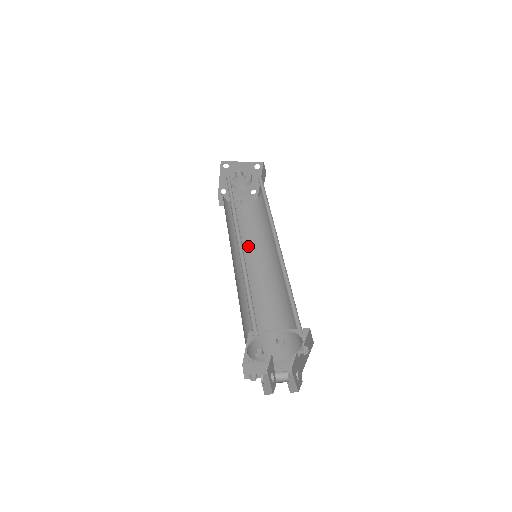
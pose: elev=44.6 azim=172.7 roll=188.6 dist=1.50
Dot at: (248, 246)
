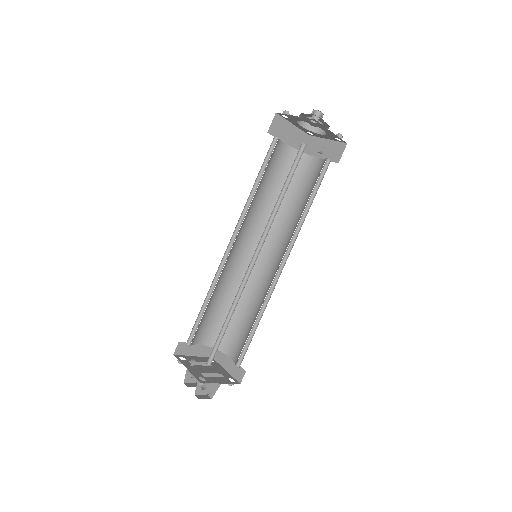
Dot at: (288, 225)
